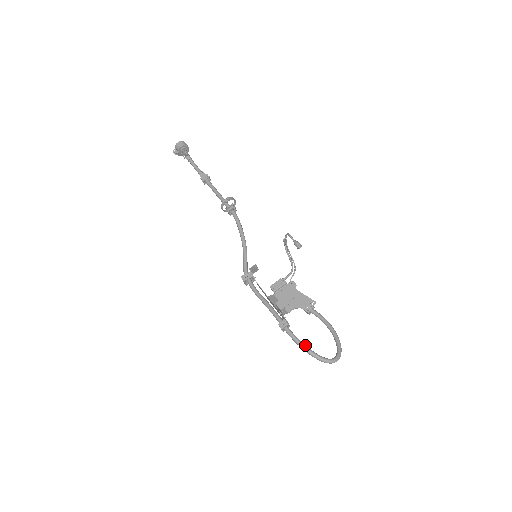
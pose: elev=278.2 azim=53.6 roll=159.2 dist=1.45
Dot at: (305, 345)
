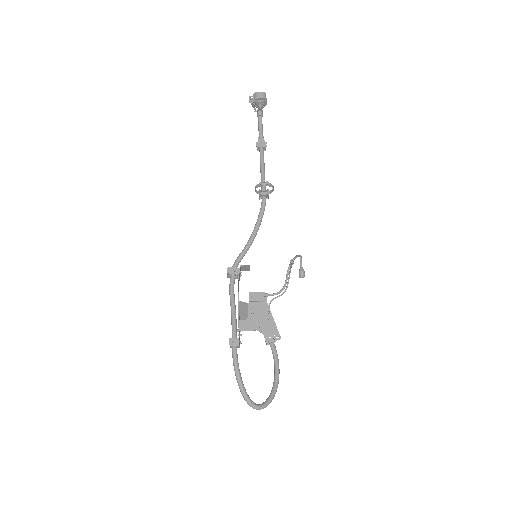
Dot at: occluded
